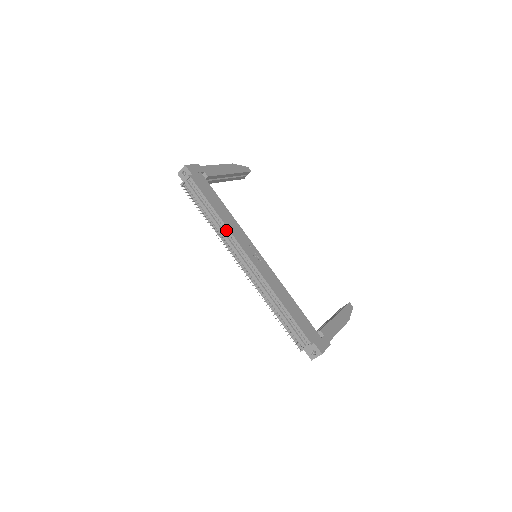
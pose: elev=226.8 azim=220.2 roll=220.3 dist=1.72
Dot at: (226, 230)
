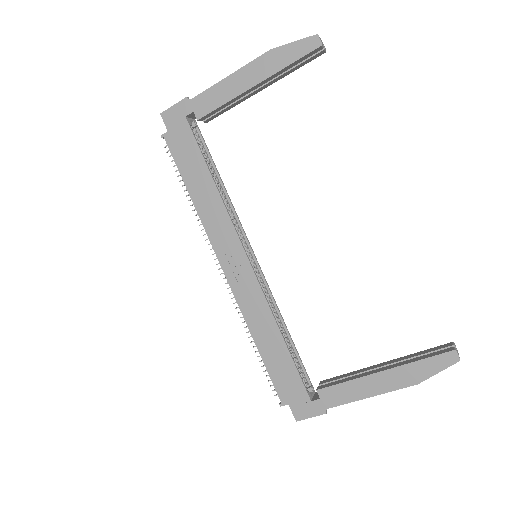
Dot at: (204, 223)
